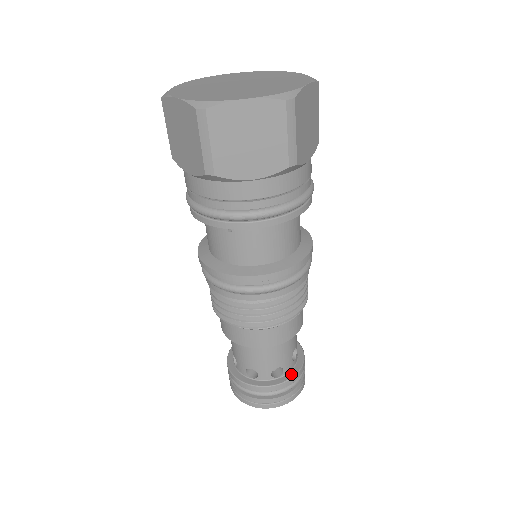
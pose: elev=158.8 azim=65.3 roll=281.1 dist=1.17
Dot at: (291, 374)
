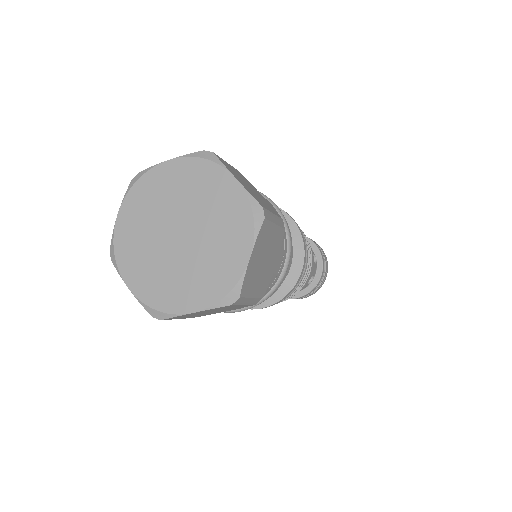
Dot at: occluded
